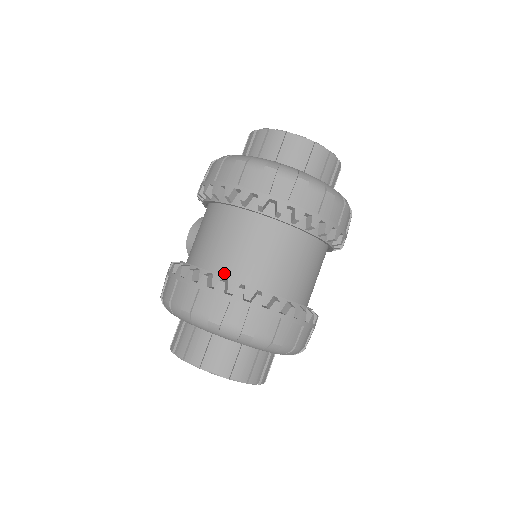
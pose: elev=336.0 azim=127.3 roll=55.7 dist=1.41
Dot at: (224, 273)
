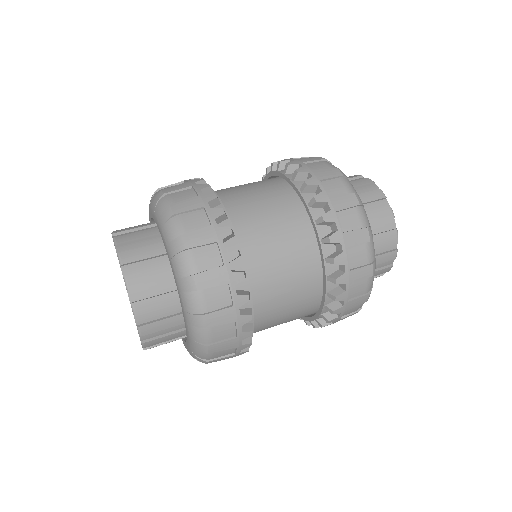
Dot at: occluded
